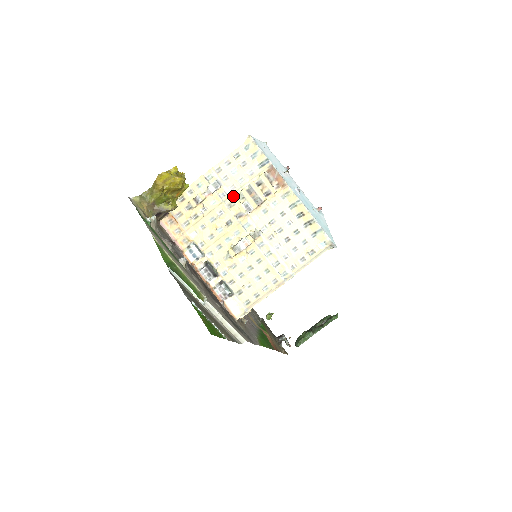
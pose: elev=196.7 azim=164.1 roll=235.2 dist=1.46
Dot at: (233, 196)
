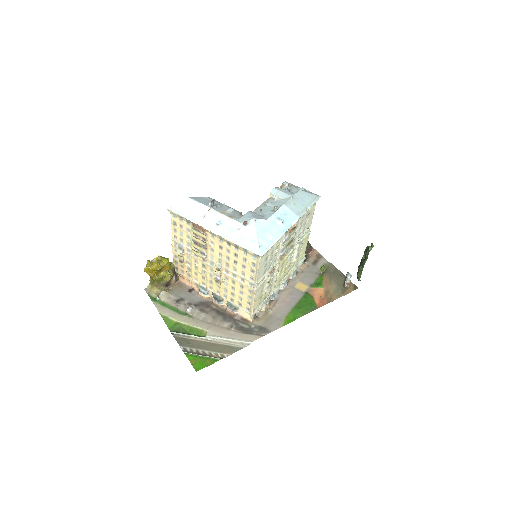
Dot at: (192, 249)
